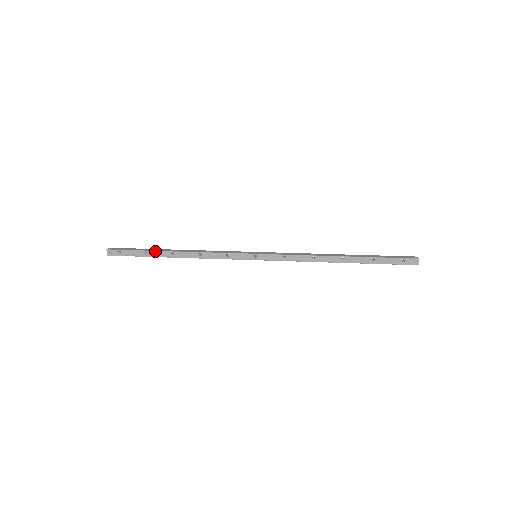
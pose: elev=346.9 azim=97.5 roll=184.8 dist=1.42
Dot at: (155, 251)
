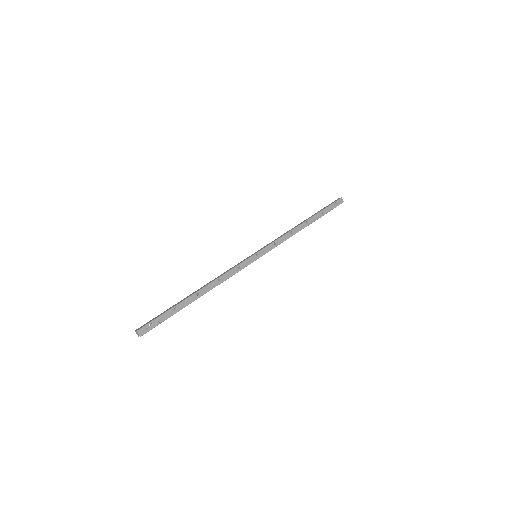
Dot at: (182, 302)
